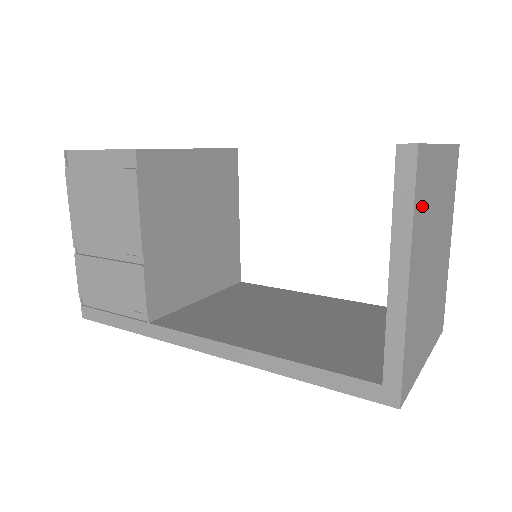
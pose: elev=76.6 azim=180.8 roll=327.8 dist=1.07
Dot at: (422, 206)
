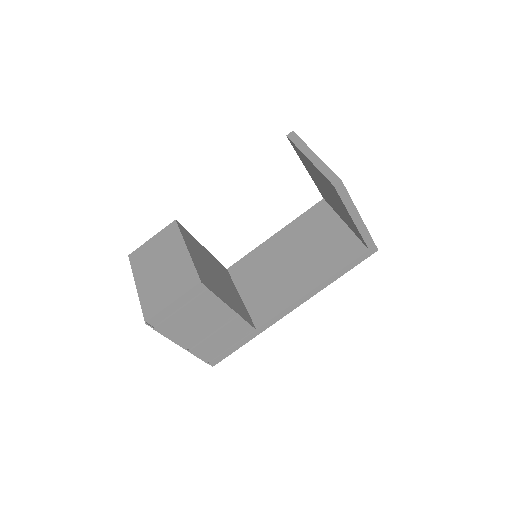
Dot at: occluded
